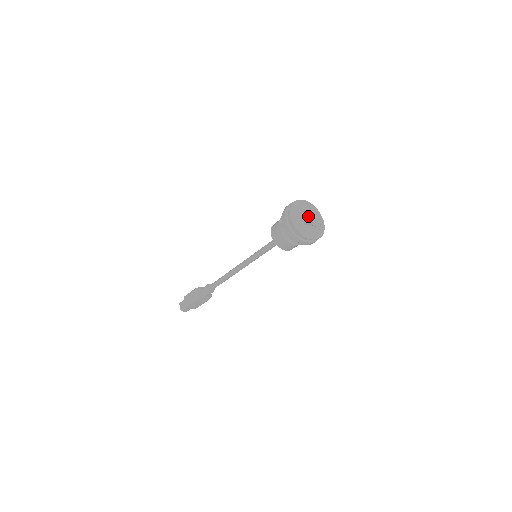
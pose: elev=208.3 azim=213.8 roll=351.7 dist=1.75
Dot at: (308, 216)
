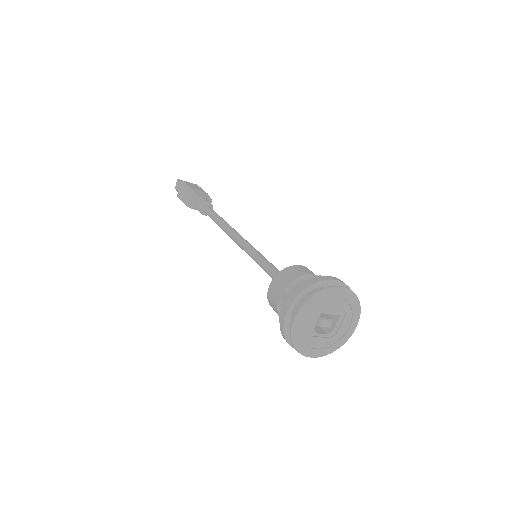
Dot at: (334, 312)
